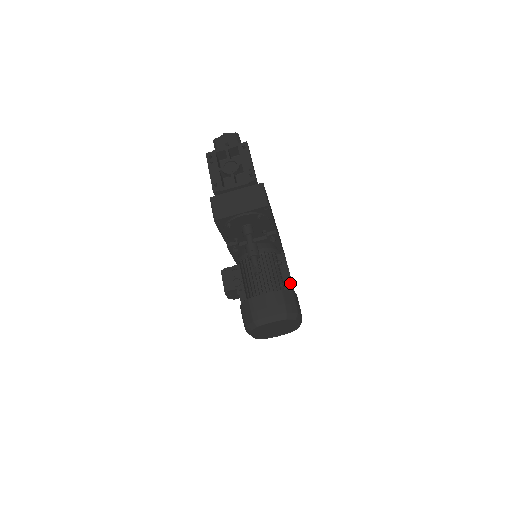
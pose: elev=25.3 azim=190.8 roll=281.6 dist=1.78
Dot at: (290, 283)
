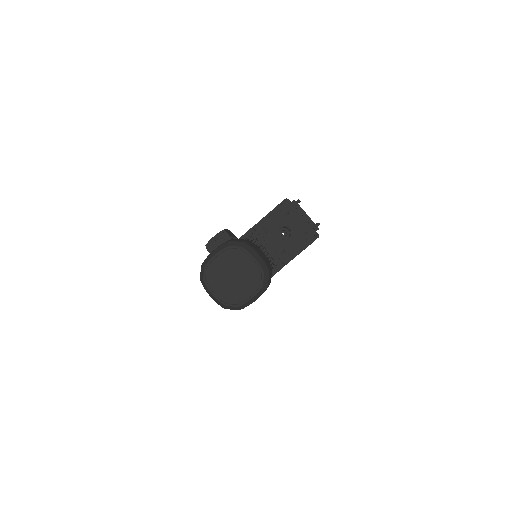
Dot at: occluded
